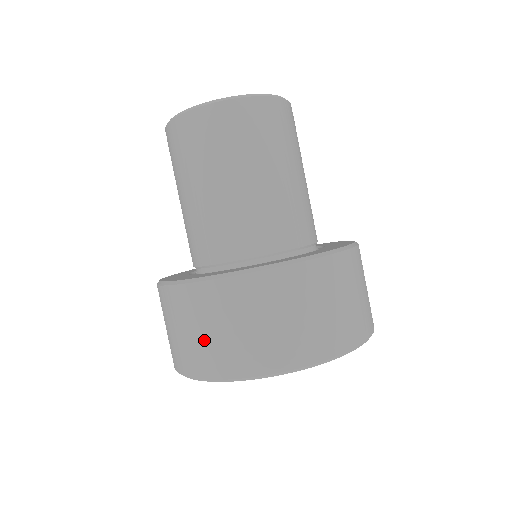
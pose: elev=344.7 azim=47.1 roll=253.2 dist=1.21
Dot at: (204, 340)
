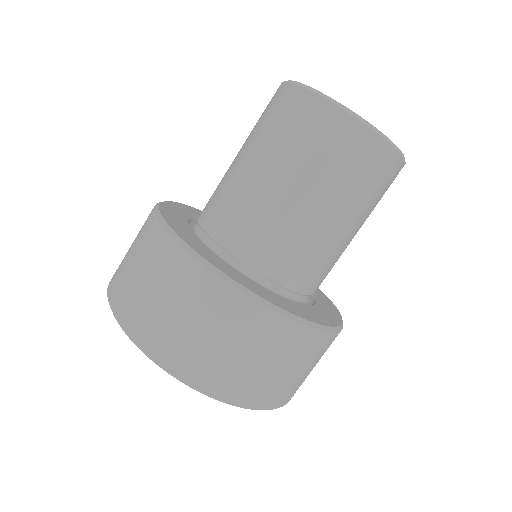
Dot at: (260, 372)
